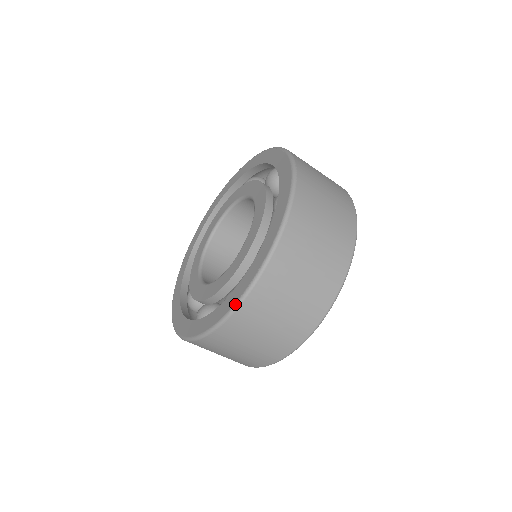
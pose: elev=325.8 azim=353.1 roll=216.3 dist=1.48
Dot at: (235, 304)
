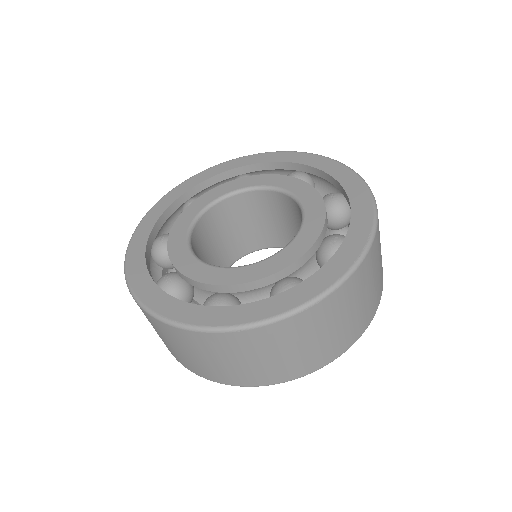
Dot at: (146, 307)
